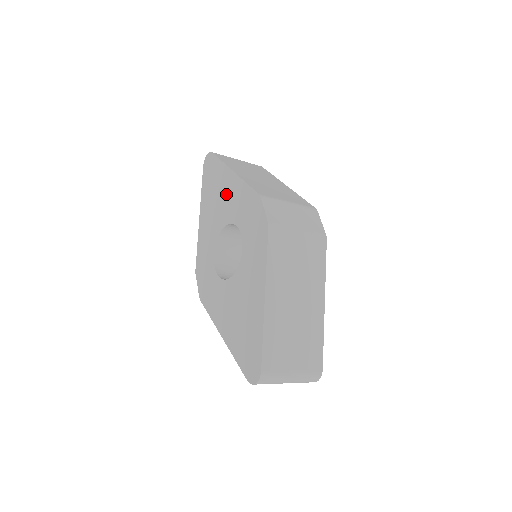
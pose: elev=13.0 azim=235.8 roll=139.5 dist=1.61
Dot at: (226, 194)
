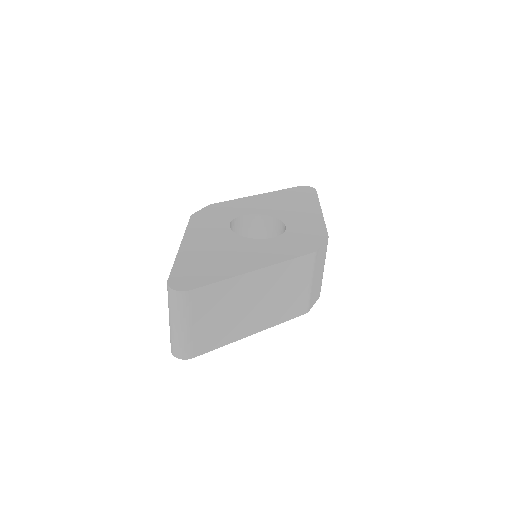
Dot at: (300, 210)
